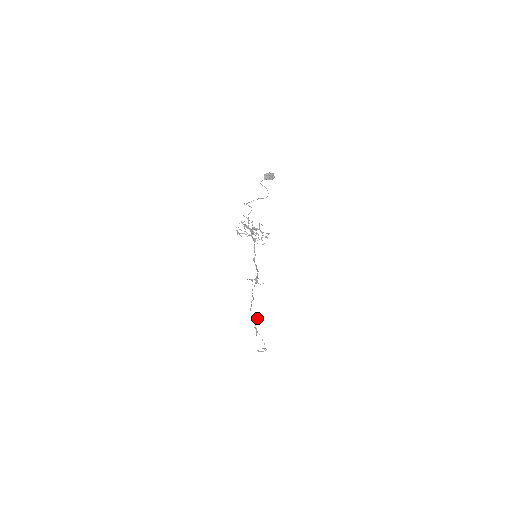
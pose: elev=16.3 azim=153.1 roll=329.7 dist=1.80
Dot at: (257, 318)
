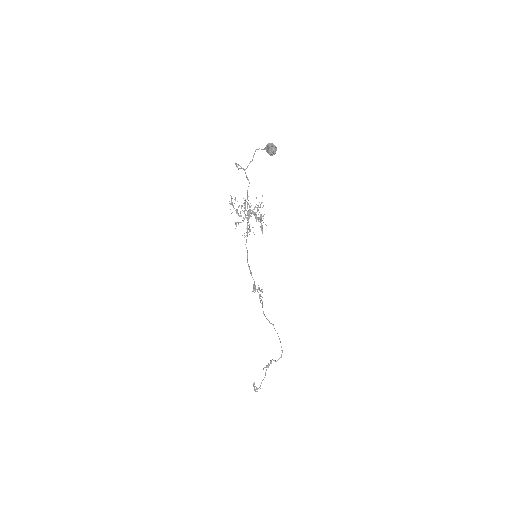
Dot at: (281, 355)
